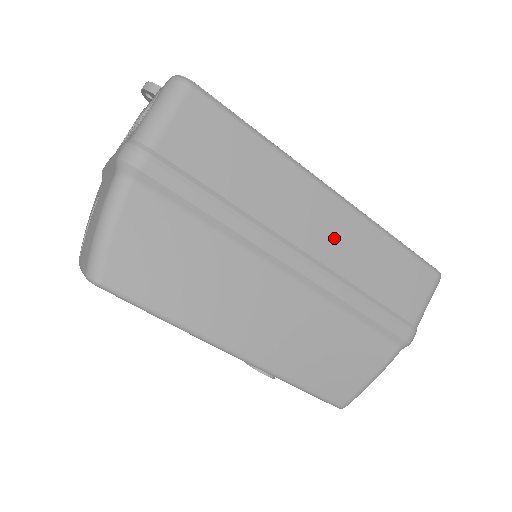
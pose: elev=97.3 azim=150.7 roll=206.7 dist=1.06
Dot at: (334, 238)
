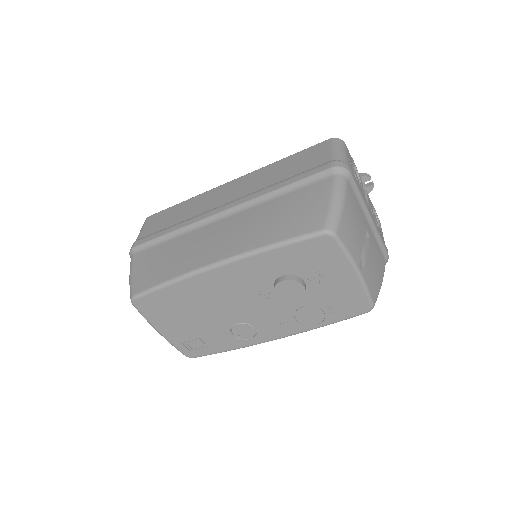
Dot at: (242, 188)
